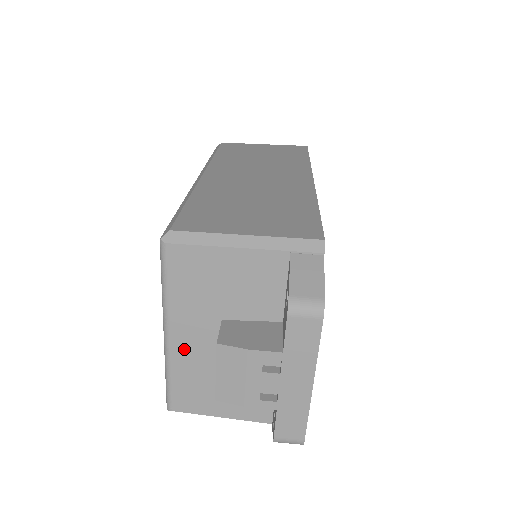
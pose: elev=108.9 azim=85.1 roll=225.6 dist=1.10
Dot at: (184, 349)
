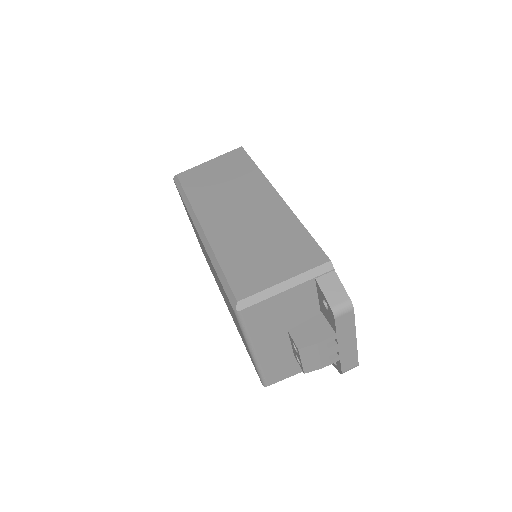
Dot at: (266, 354)
